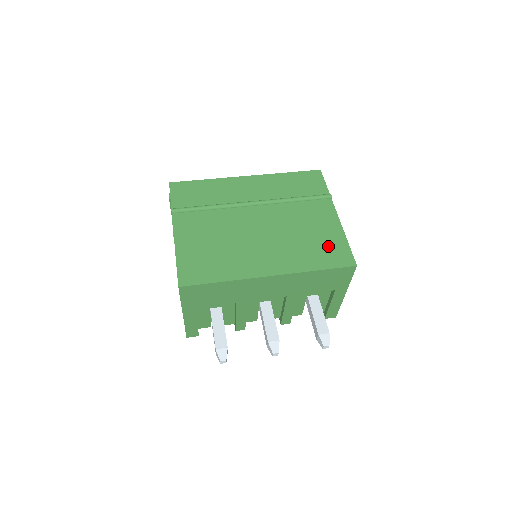
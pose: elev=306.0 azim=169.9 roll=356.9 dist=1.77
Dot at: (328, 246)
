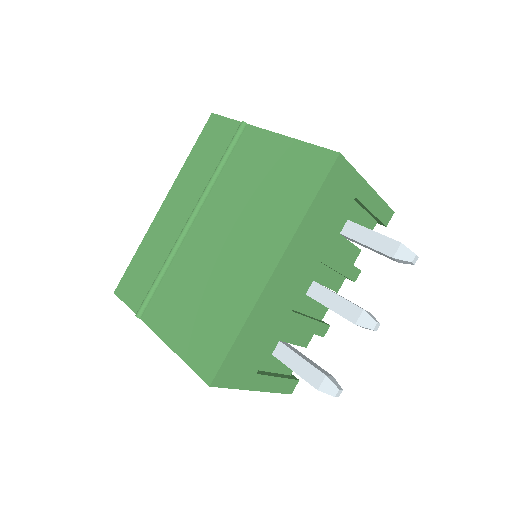
Dot at: (292, 171)
